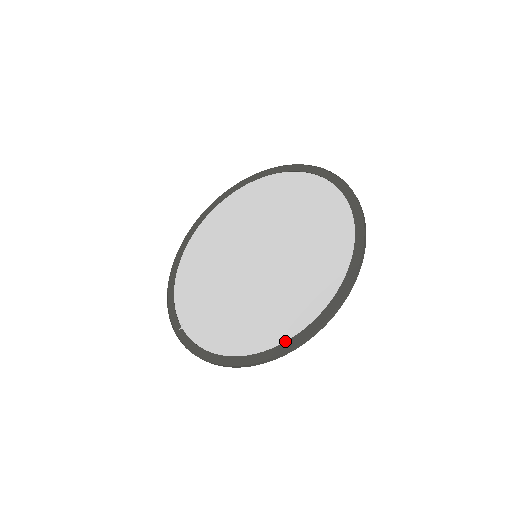
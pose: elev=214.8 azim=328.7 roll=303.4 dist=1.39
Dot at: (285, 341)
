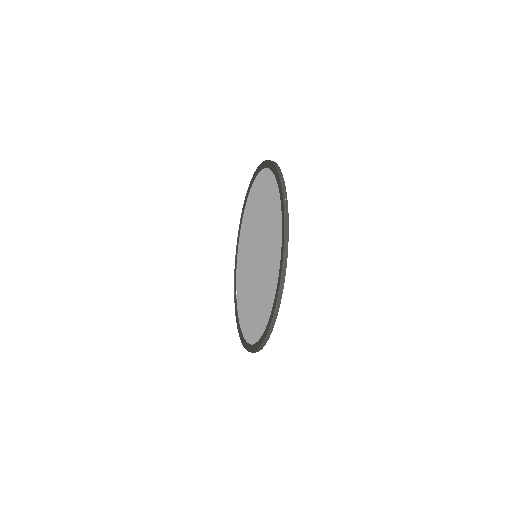
Dot at: (252, 344)
